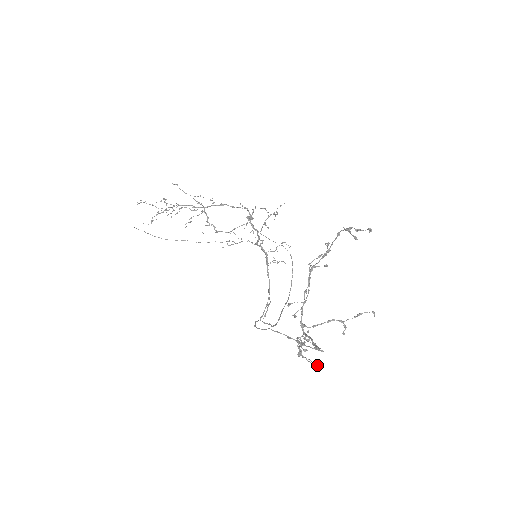
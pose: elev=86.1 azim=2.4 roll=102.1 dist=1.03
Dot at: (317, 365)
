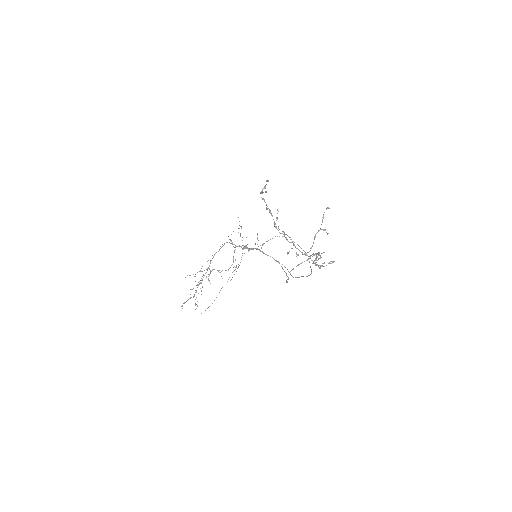
Dot at: (331, 261)
